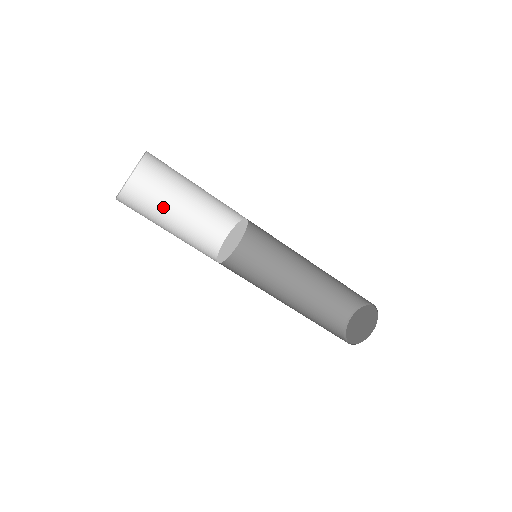
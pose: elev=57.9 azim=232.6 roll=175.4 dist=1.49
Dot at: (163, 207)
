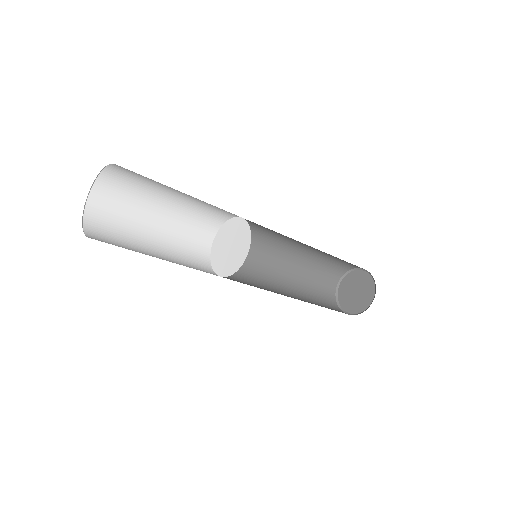
Dot at: (137, 226)
